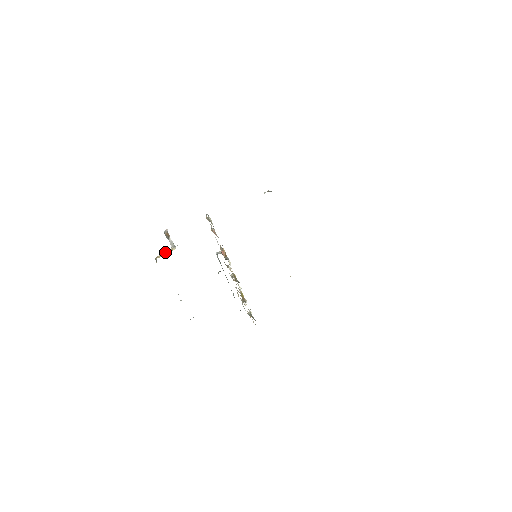
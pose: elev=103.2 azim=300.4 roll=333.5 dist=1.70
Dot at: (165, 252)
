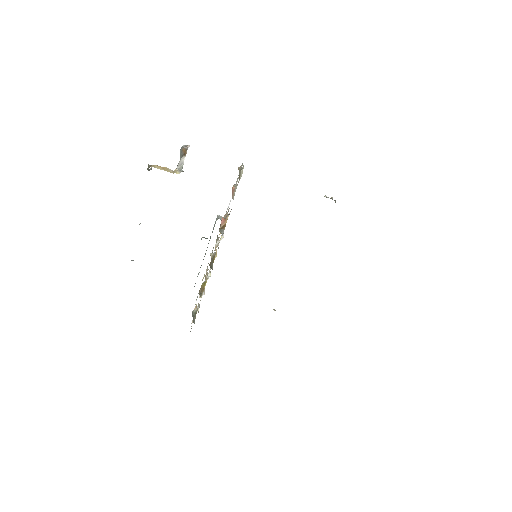
Dot at: (166, 167)
